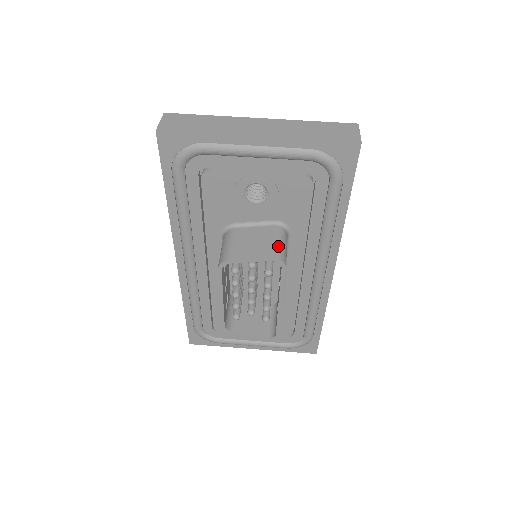
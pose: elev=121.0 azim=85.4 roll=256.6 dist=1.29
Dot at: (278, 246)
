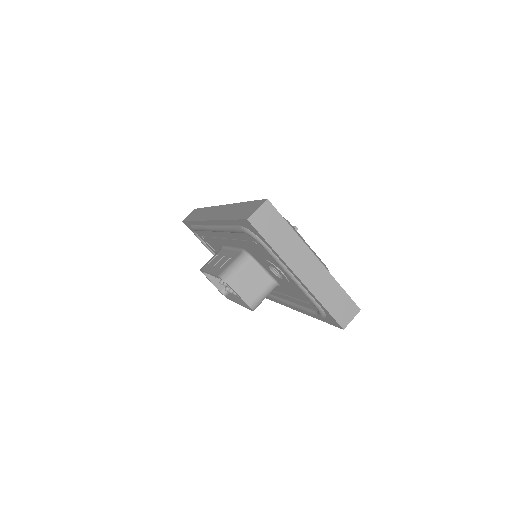
Dot at: (260, 299)
